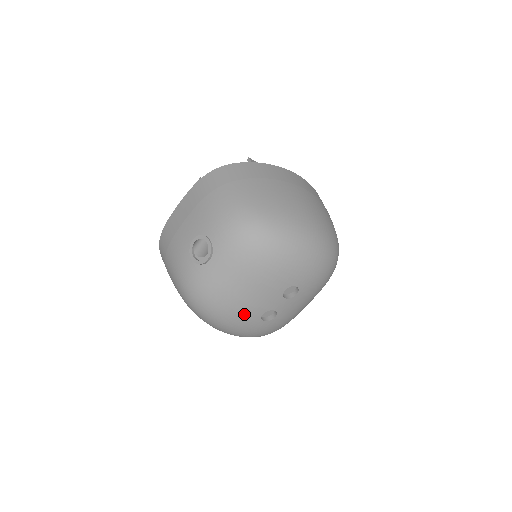
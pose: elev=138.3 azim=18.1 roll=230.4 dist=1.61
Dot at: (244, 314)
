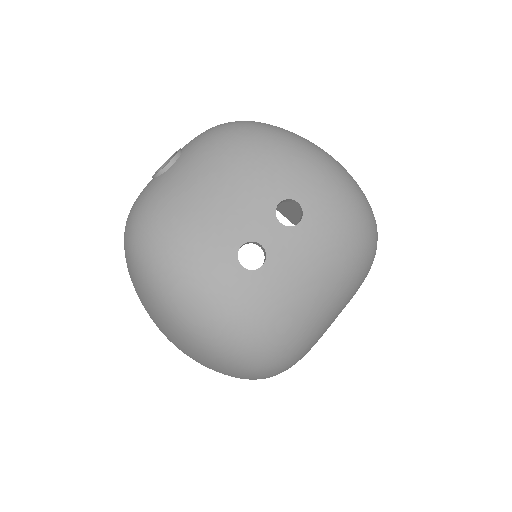
Dot at: (209, 239)
